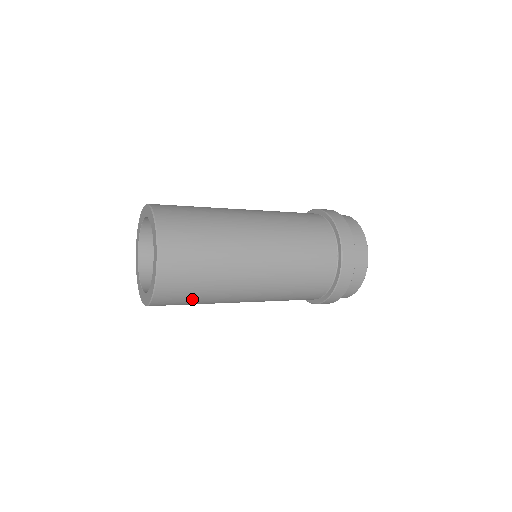
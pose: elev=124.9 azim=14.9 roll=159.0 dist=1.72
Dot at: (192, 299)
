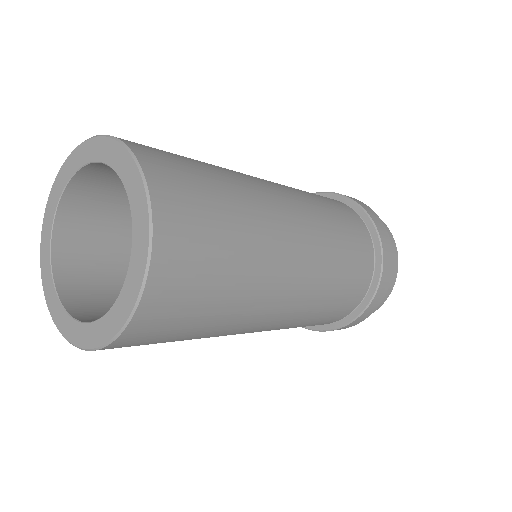
Dot at: (196, 323)
